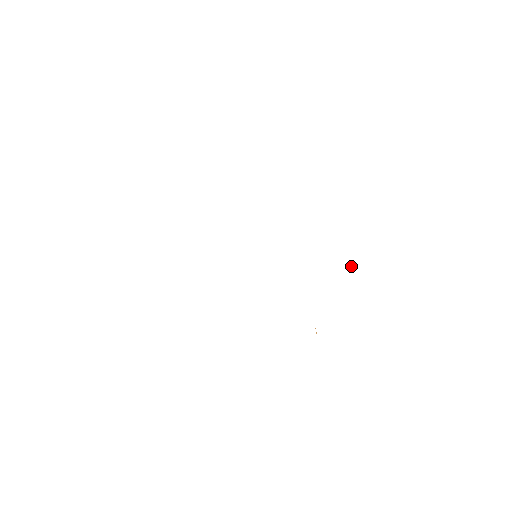
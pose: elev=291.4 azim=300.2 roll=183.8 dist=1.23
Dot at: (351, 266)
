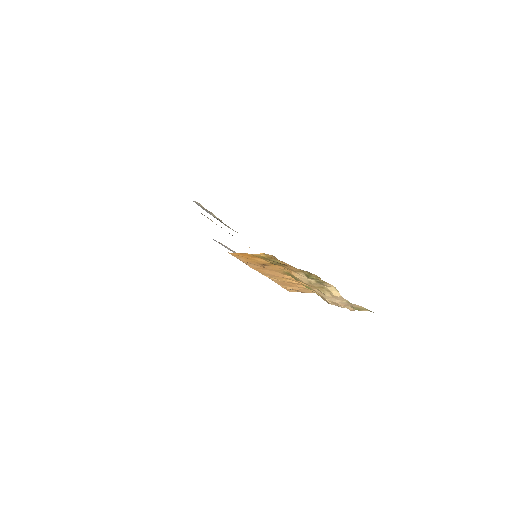
Dot at: occluded
